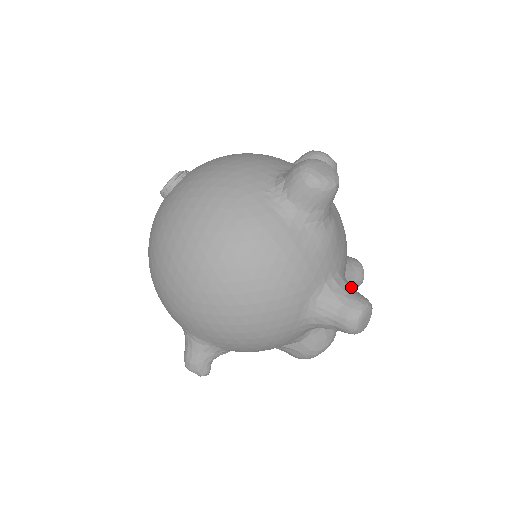
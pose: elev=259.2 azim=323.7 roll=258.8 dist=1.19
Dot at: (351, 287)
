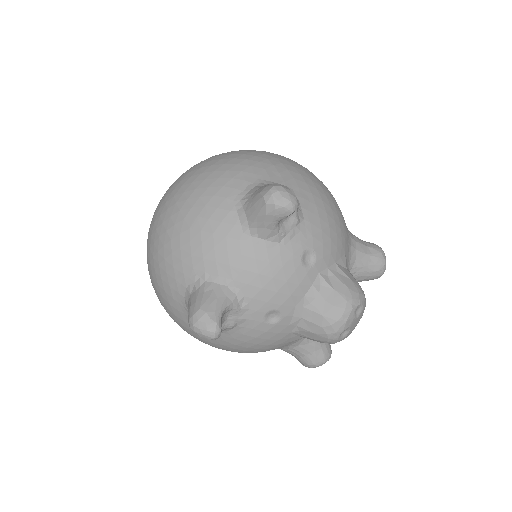
Dot at: occluded
